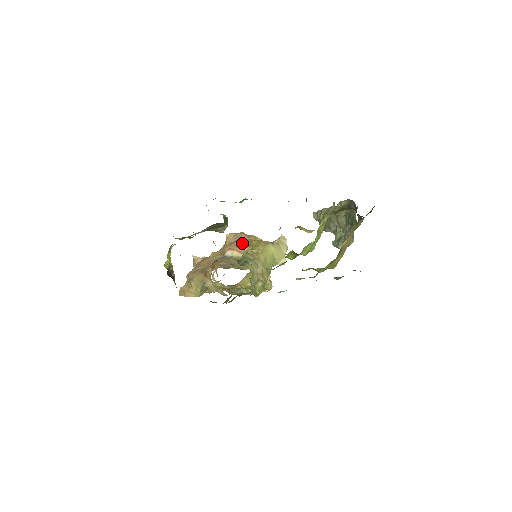
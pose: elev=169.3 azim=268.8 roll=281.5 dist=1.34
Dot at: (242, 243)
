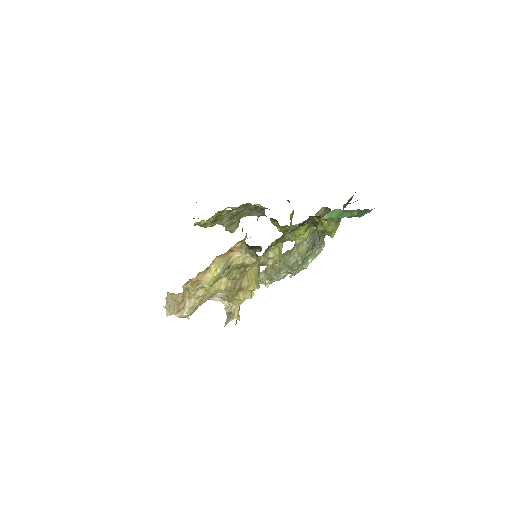
Dot at: occluded
